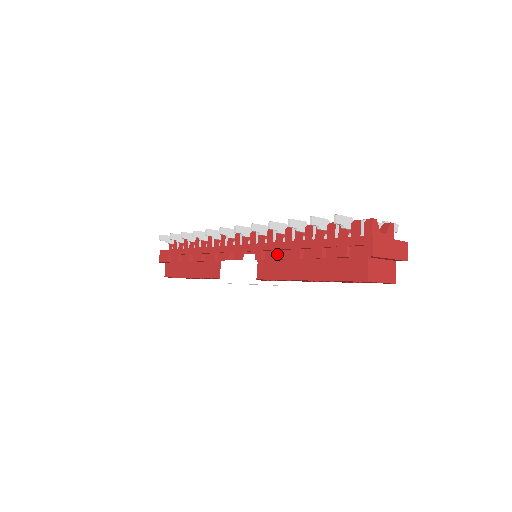
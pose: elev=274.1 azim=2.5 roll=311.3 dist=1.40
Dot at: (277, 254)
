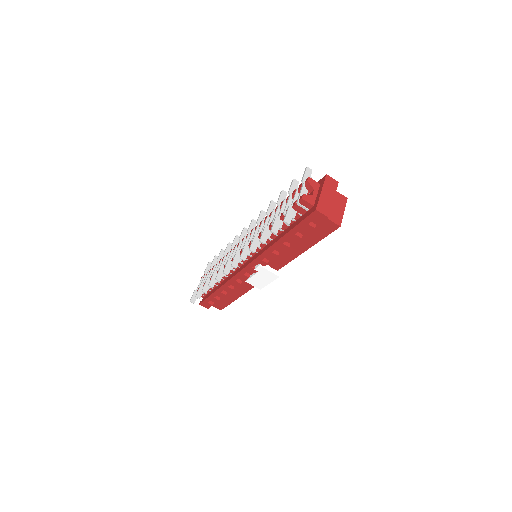
Dot at: (274, 255)
